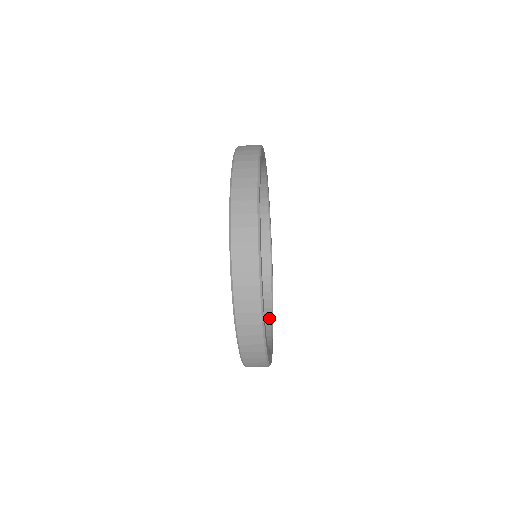
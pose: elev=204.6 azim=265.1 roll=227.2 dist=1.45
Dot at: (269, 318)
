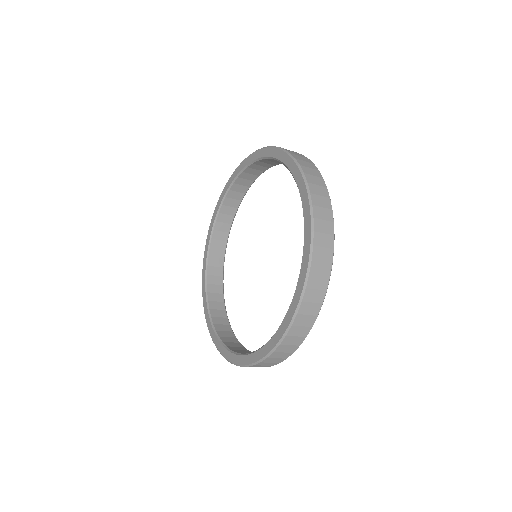
Dot at: (221, 279)
